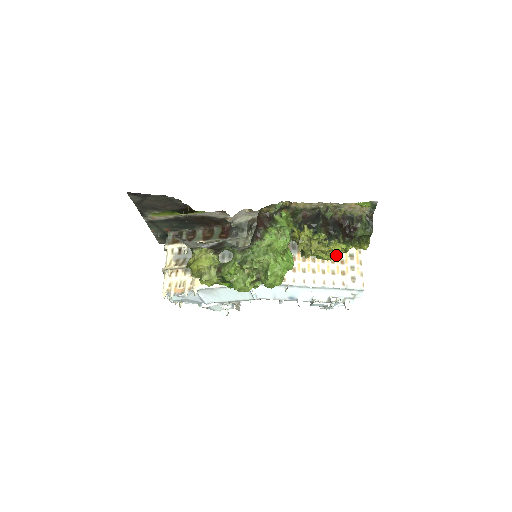
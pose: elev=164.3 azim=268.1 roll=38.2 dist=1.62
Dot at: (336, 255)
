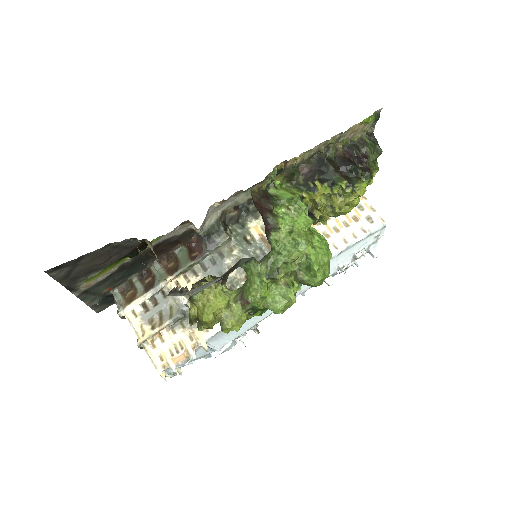
Dot at: (357, 200)
